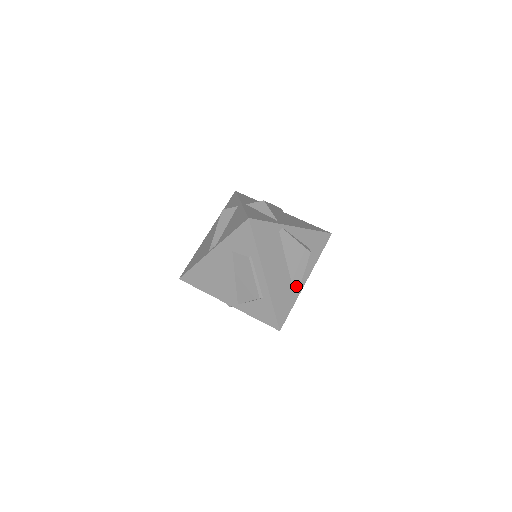
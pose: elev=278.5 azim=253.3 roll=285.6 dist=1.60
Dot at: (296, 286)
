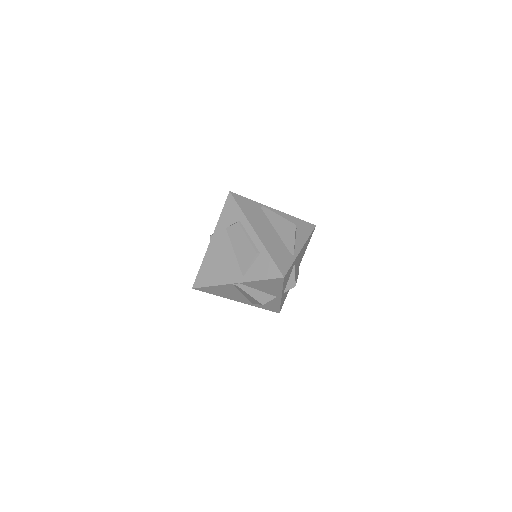
Dot at: (291, 248)
